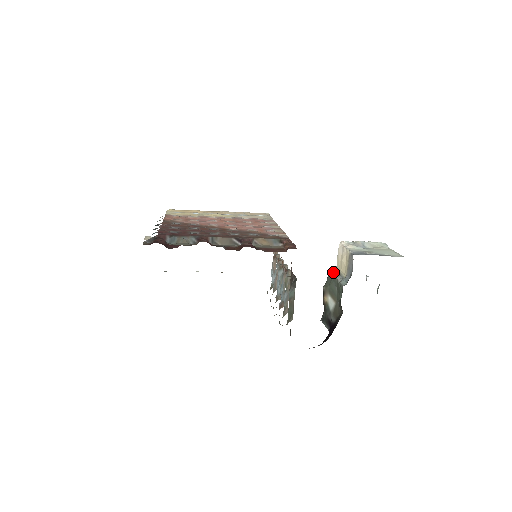
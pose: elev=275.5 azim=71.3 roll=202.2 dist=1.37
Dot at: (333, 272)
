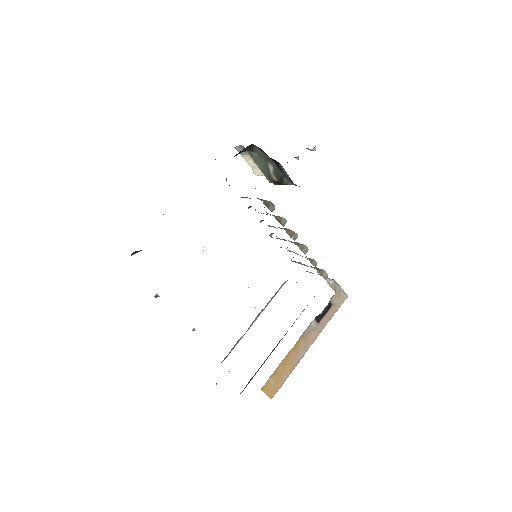
Dot at: (265, 176)
